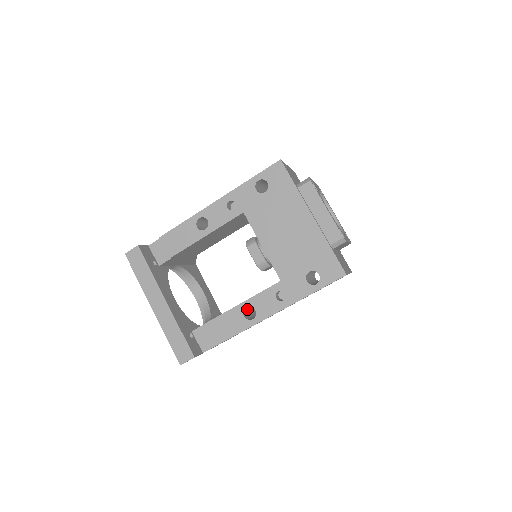
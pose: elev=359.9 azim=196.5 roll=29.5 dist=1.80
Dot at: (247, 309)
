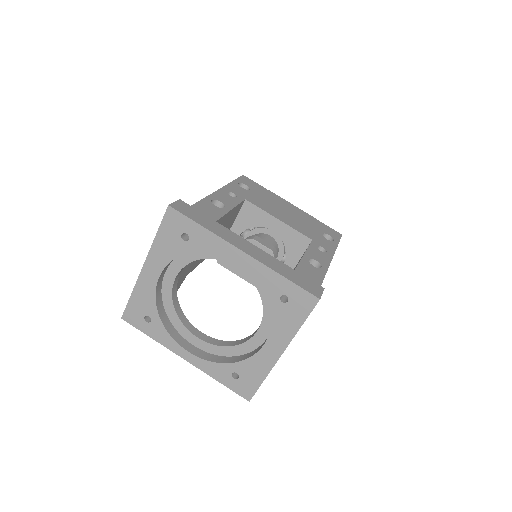
Dot at: occluded
